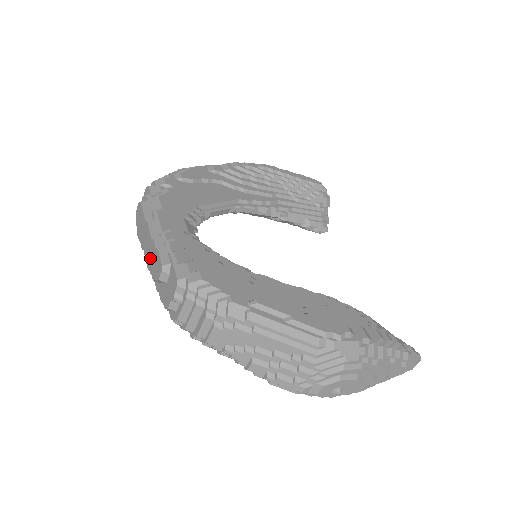
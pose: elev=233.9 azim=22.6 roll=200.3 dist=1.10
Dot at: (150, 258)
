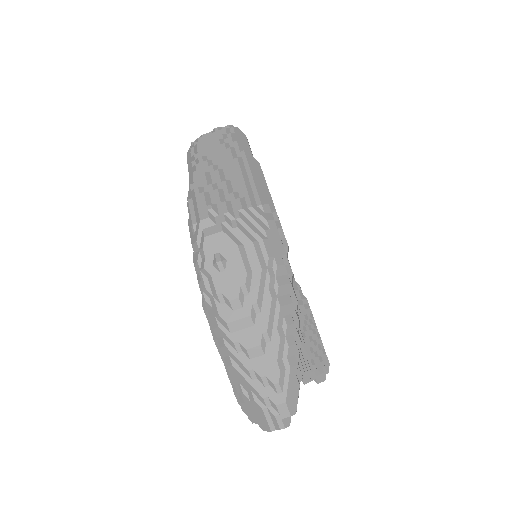
Dot at: occluded
